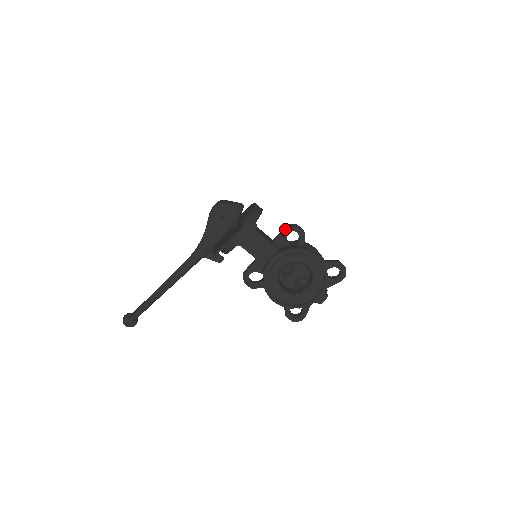
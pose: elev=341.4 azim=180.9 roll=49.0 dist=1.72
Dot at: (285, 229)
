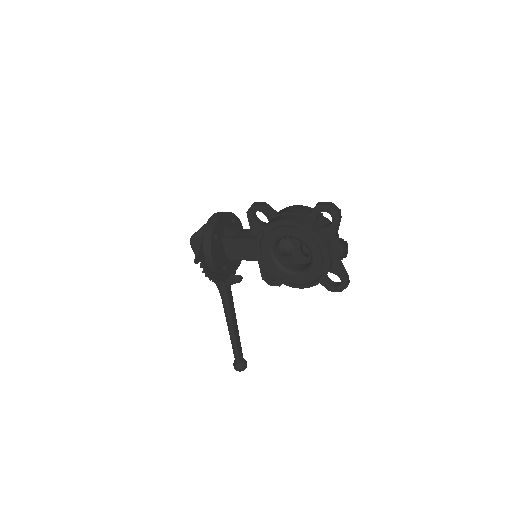
Dot at: (247, 217)
